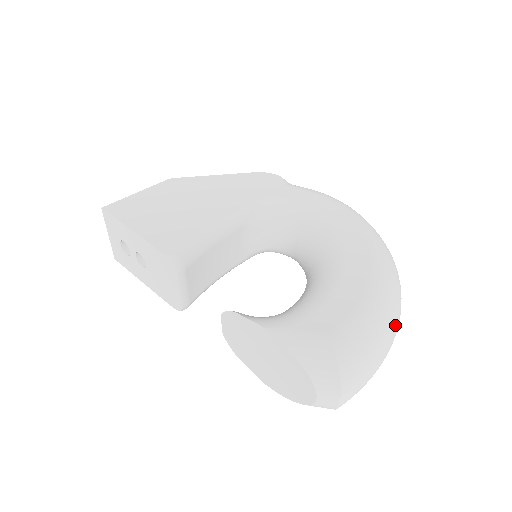
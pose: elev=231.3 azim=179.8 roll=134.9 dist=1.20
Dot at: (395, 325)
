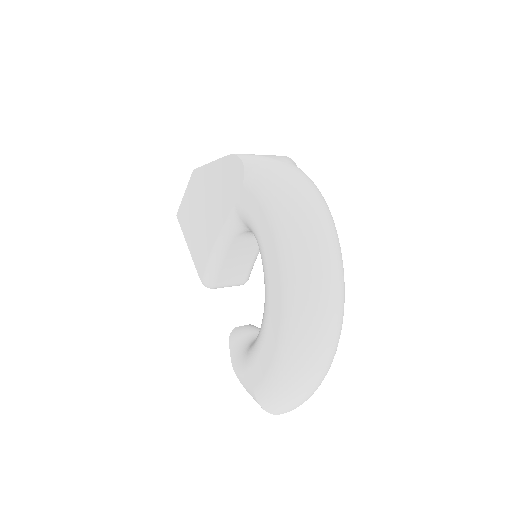
Dot at: (305, 381)
